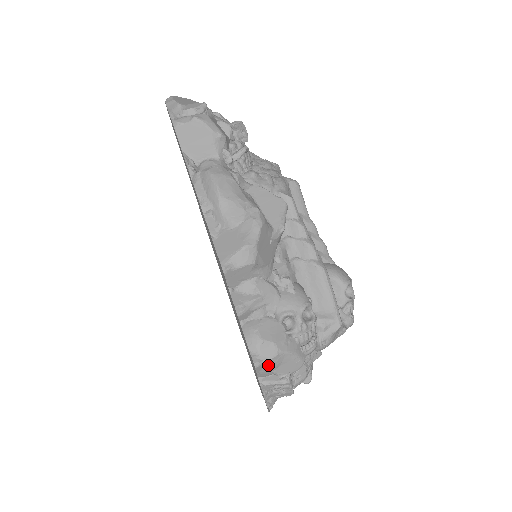
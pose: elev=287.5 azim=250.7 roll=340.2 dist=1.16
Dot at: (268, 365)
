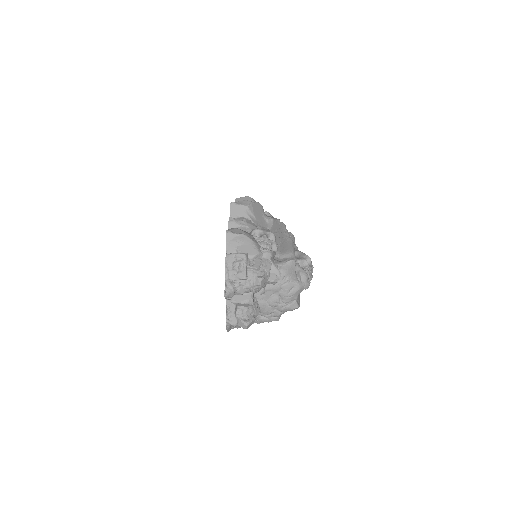
Dot at: (235, 239)
